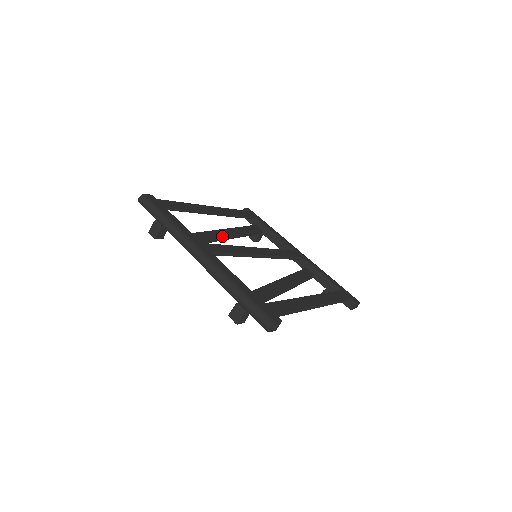
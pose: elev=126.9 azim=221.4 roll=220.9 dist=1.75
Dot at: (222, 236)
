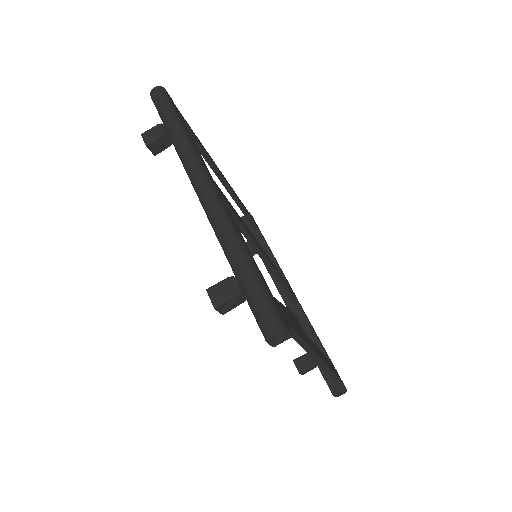
Dot at: occluded
